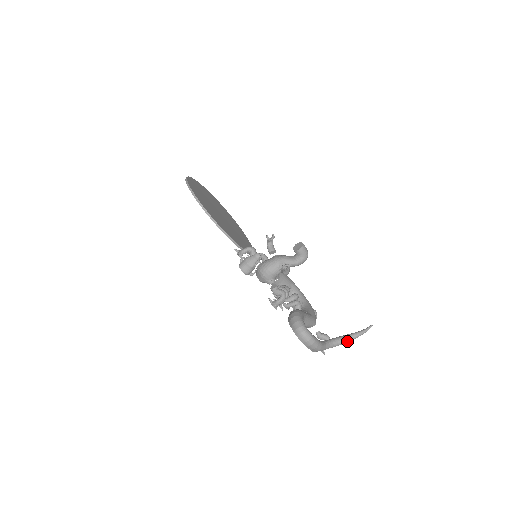
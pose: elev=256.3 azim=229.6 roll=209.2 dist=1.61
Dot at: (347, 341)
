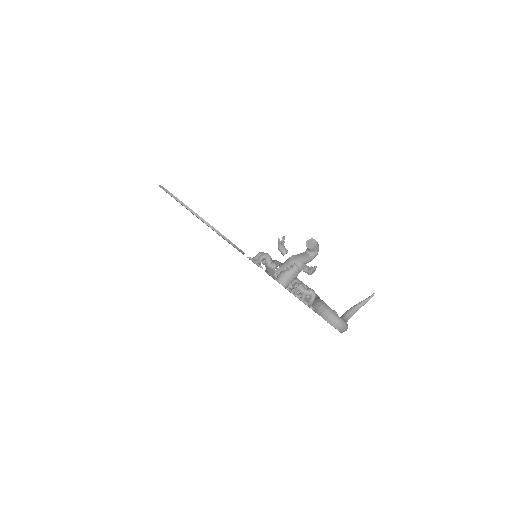
Dot at: occluded
